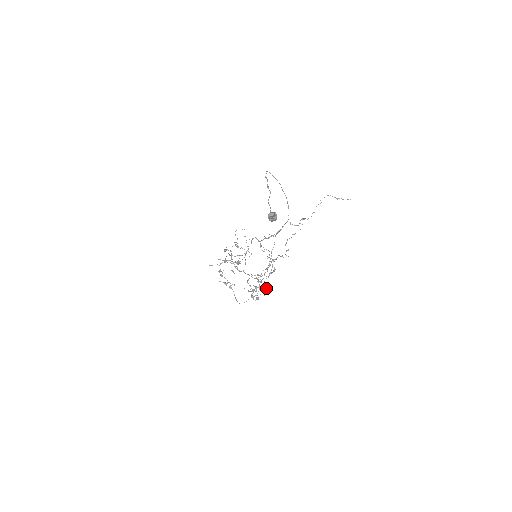
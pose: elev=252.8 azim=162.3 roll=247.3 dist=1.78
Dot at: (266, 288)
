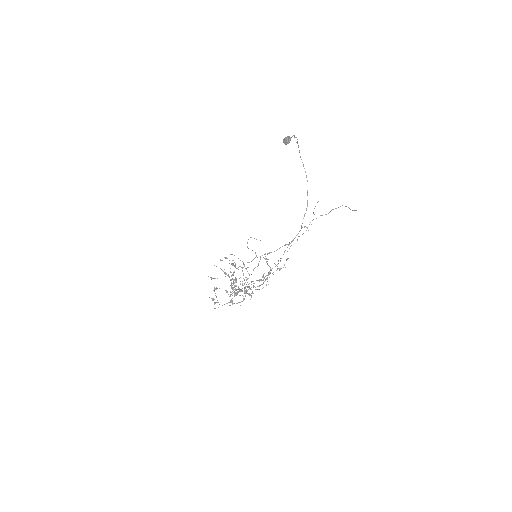
Dot at: (249, 293)
